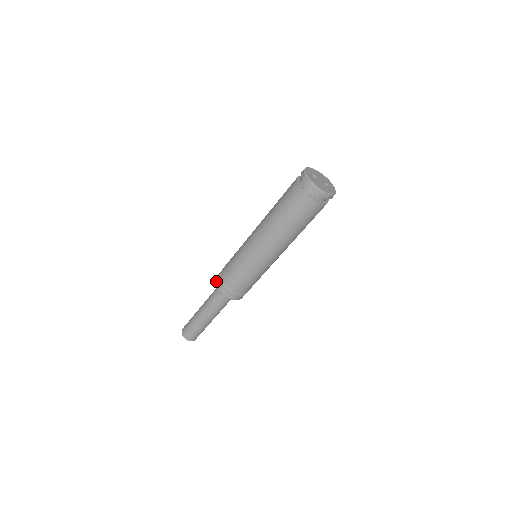
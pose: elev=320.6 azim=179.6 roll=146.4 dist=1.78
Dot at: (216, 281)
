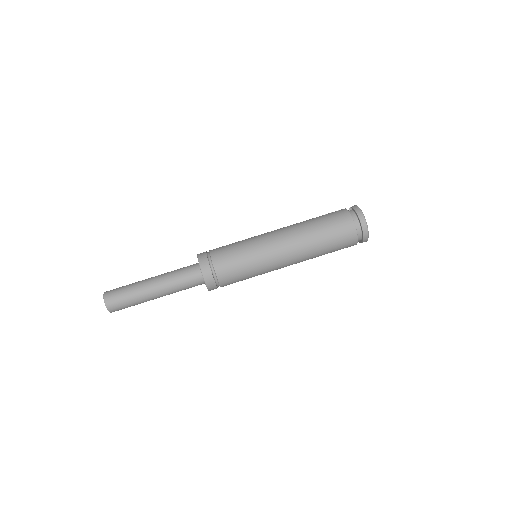
Dot at: (206, 276)
